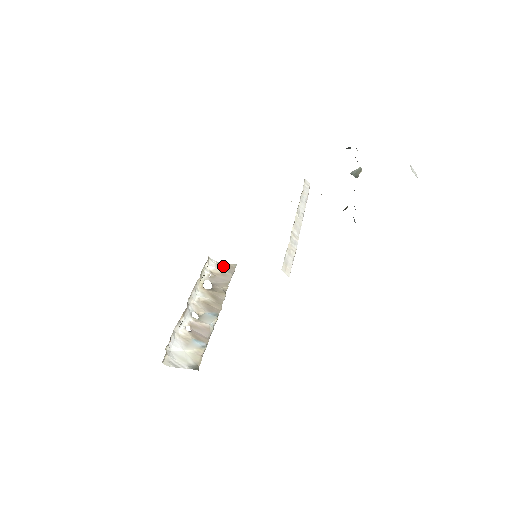
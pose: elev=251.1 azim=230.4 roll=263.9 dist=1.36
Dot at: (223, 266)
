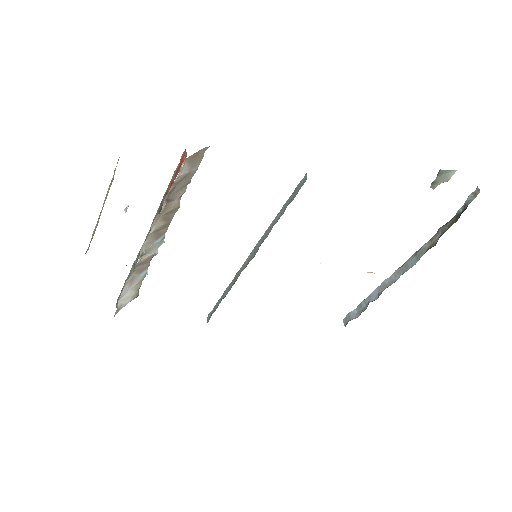
Dot at: (191, 162)
